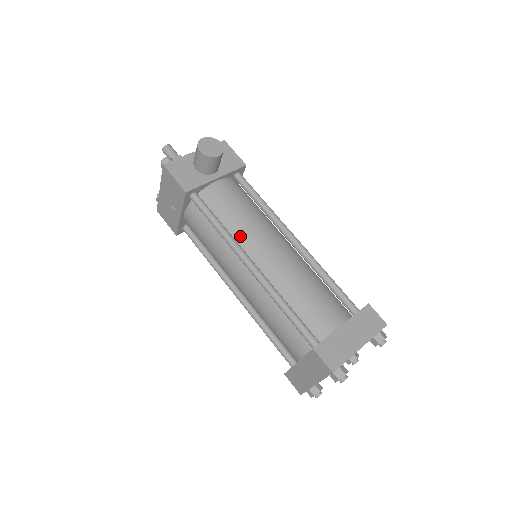
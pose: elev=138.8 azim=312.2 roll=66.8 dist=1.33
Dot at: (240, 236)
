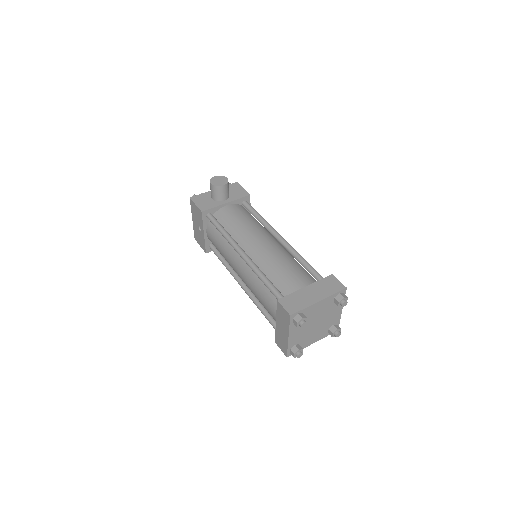
Dot at: (238, 237)
